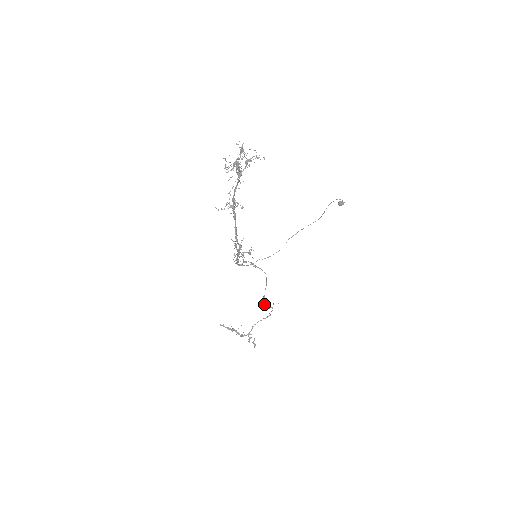
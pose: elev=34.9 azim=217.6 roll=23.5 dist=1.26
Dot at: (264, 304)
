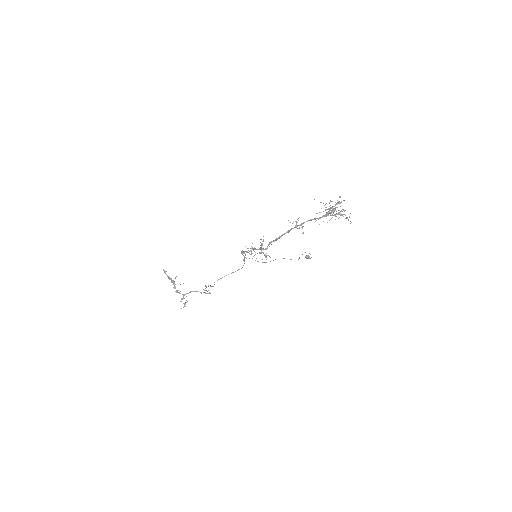
Dot at: occluded
